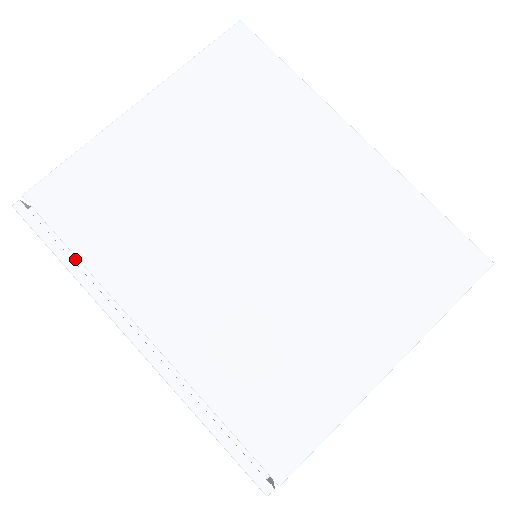
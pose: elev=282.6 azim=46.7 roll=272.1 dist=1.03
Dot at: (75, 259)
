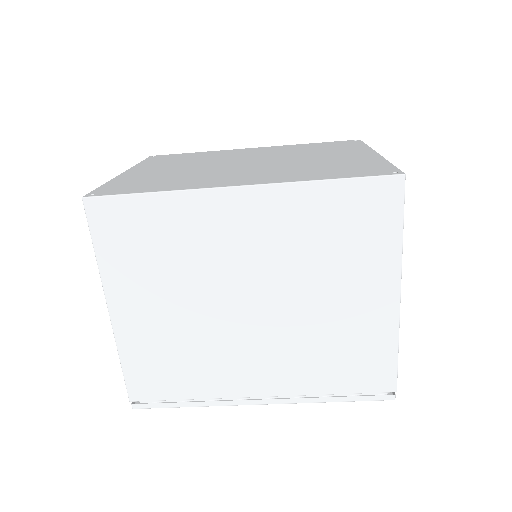
Dot at: occluded
